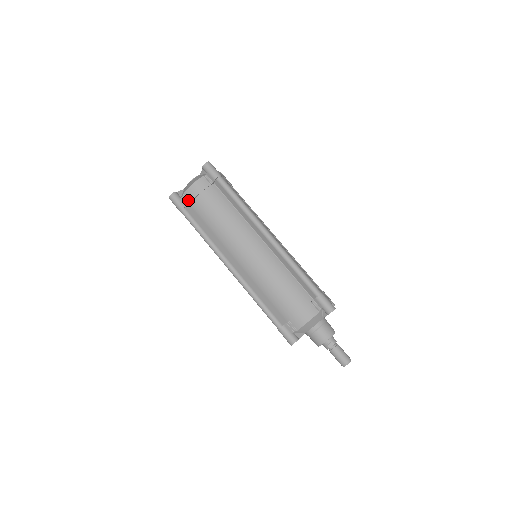
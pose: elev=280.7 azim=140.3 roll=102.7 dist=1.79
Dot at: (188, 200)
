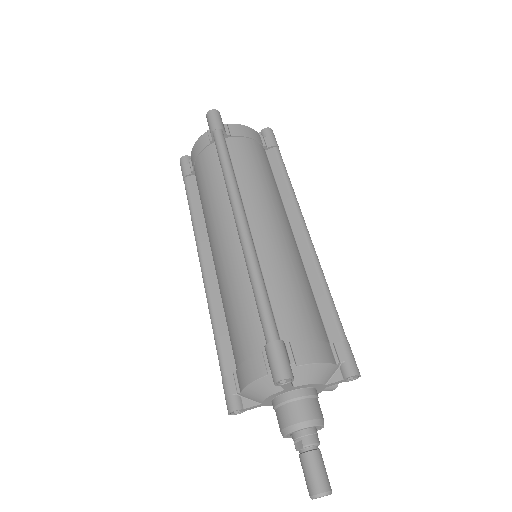
Dot at: (192, 166)
